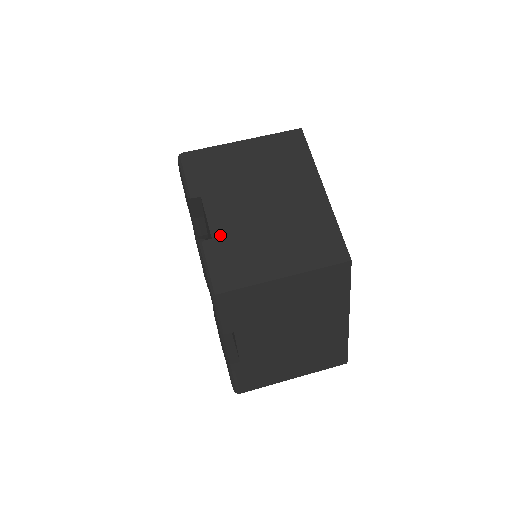
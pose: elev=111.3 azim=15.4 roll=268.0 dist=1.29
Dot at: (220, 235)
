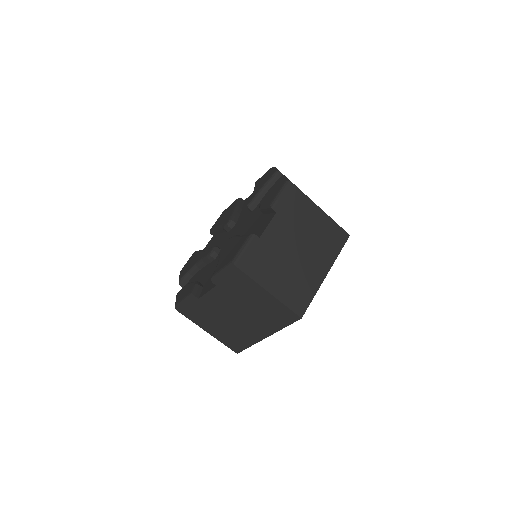
Dot at: occluded
